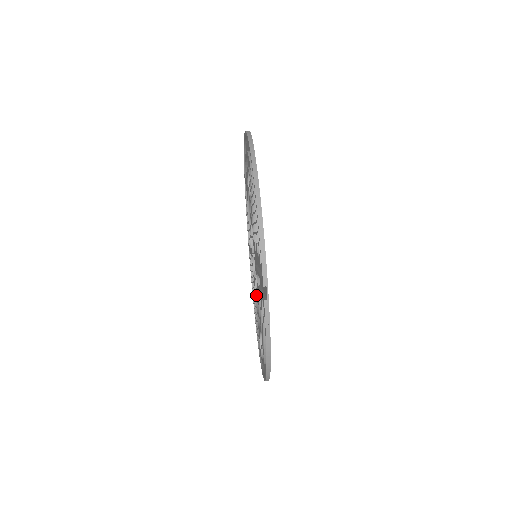
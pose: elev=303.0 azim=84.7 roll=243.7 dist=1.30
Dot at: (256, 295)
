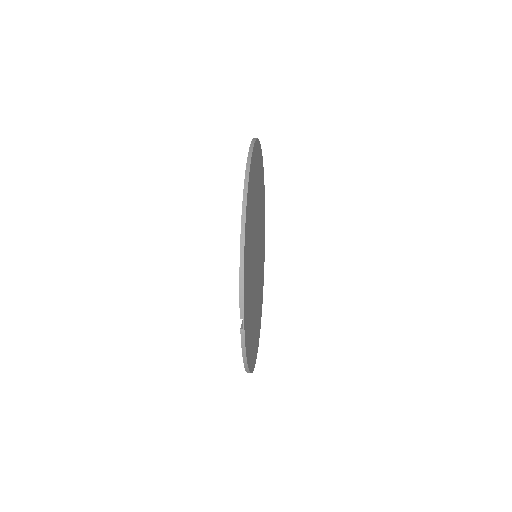
Dot at: occluded
